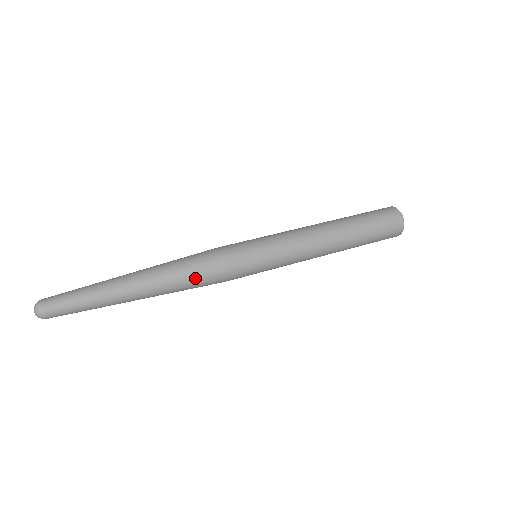
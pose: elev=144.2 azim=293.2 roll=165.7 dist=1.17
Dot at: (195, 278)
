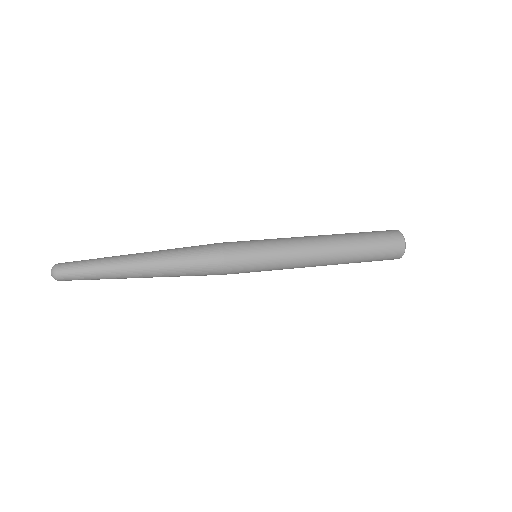
Dot at: (194, 258)
